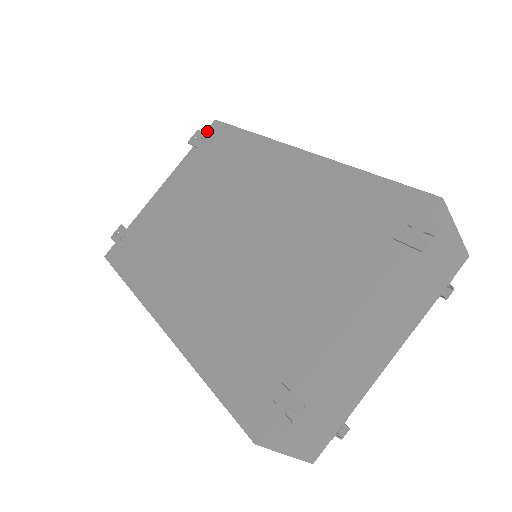
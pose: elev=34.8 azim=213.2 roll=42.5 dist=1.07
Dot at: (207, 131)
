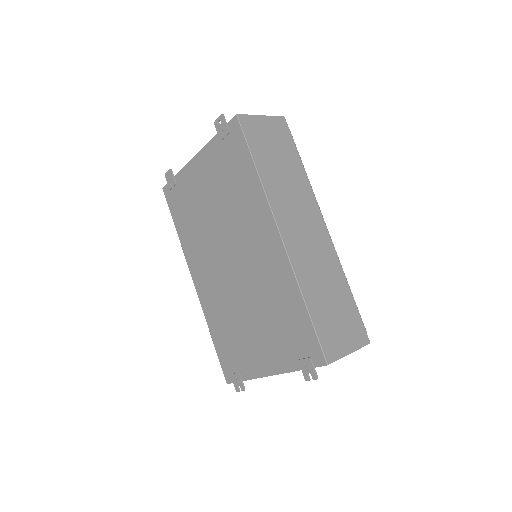
Dot at: (229, 125)
